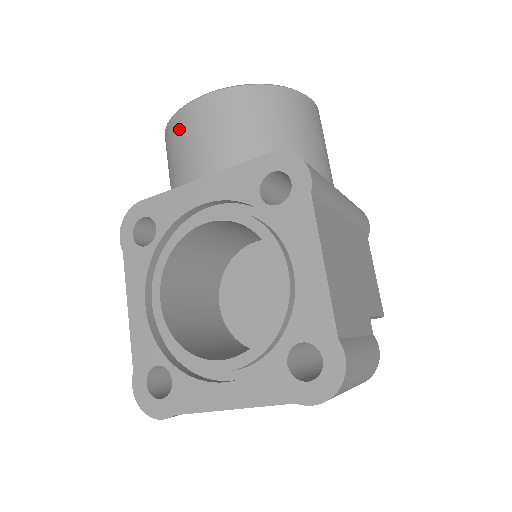
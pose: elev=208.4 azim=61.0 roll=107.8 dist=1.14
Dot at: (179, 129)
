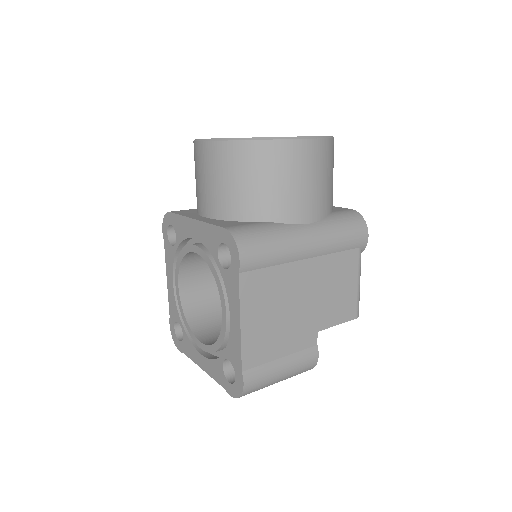
Dot at: (194, 158)
